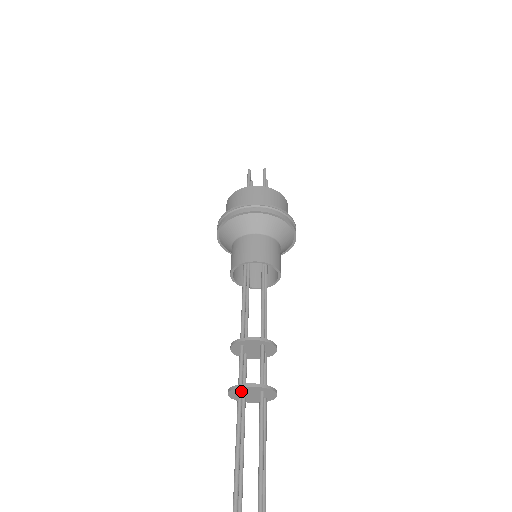
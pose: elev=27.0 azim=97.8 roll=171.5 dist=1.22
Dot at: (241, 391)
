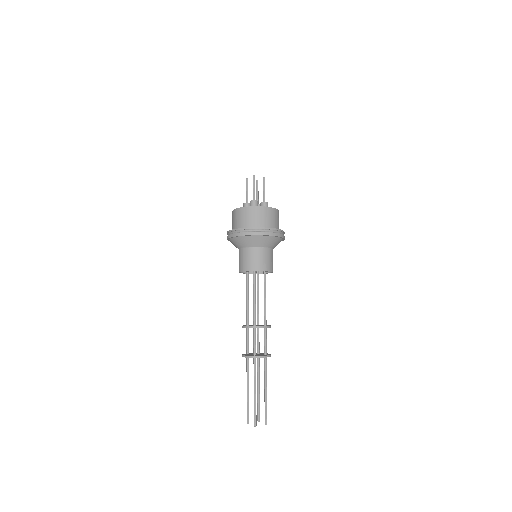
Dot at: (256, 357)
